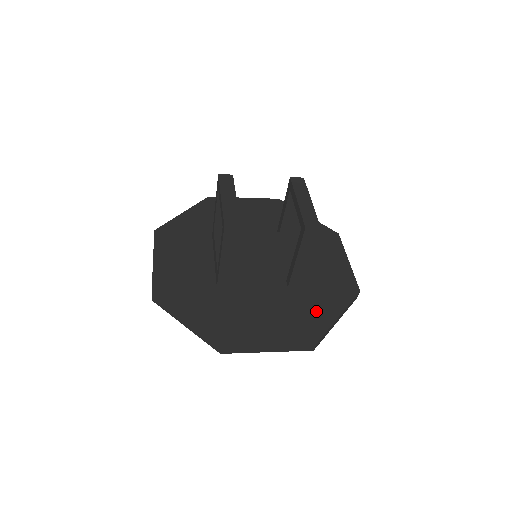
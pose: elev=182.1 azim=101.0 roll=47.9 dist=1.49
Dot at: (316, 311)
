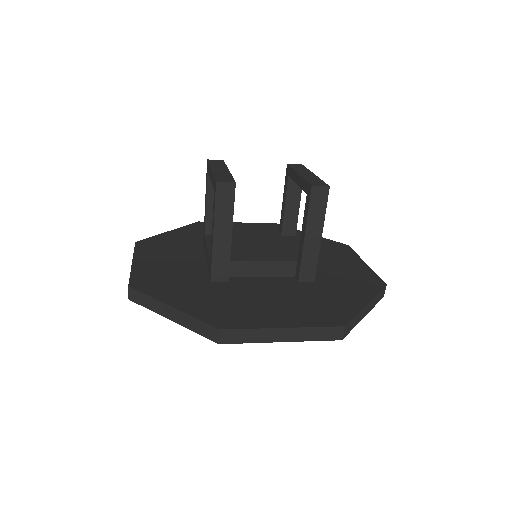
Dot at: (337, 300)
